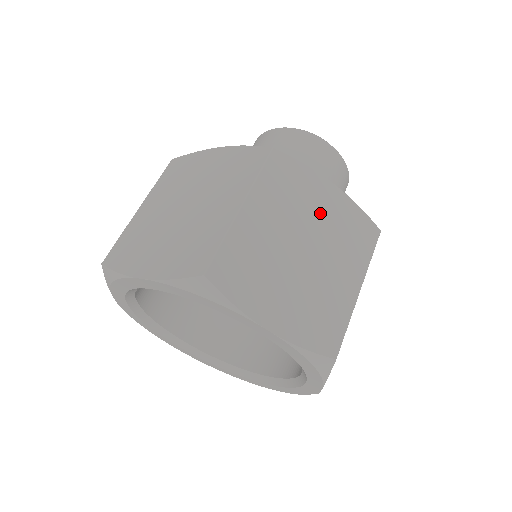
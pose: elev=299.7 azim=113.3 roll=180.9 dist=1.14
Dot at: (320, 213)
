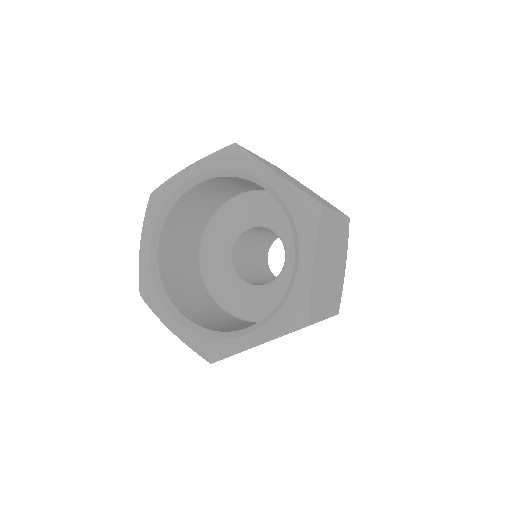
Dot at: occluded
